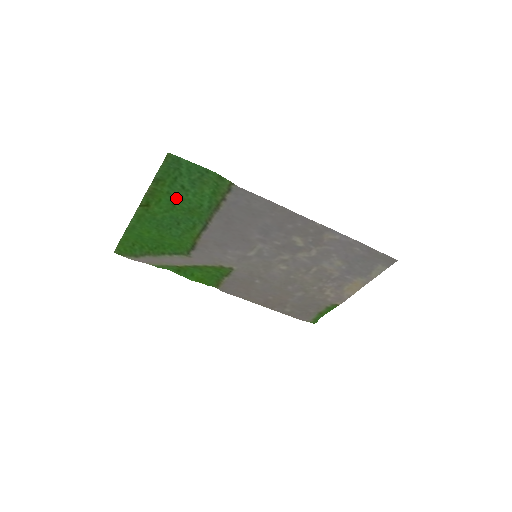
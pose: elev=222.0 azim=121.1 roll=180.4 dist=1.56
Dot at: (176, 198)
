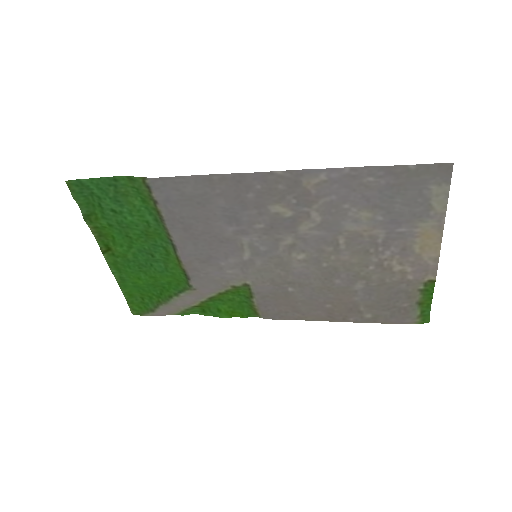
Dot at: (122, 227)
